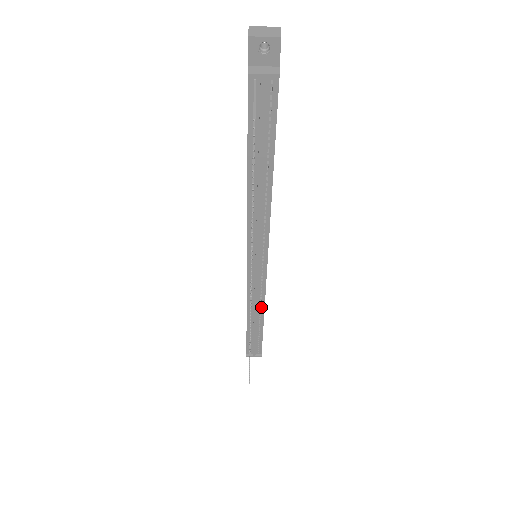
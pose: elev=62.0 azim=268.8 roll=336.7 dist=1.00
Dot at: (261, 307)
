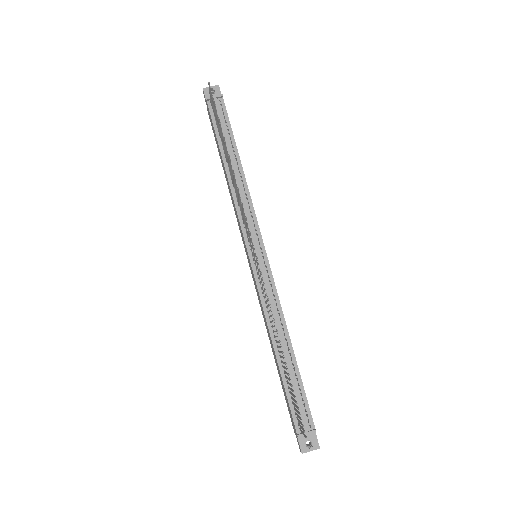
Dot at: (282, 322)
